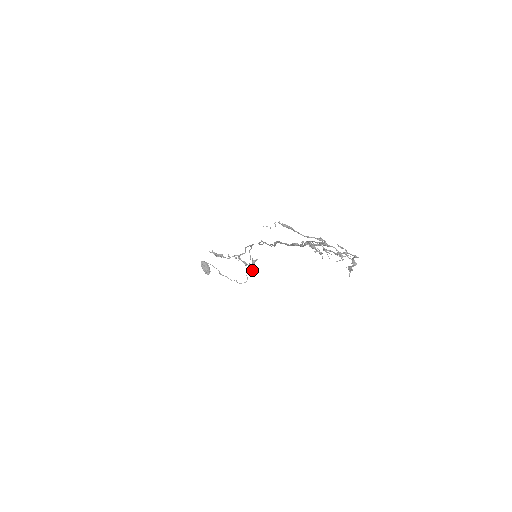
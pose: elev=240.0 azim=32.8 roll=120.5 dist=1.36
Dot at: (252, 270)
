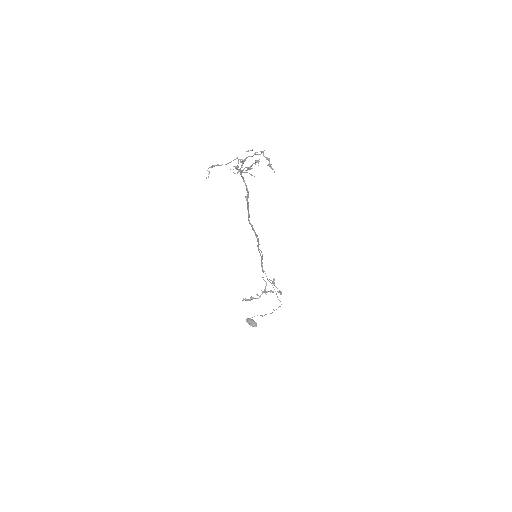
Dot at: occluded
